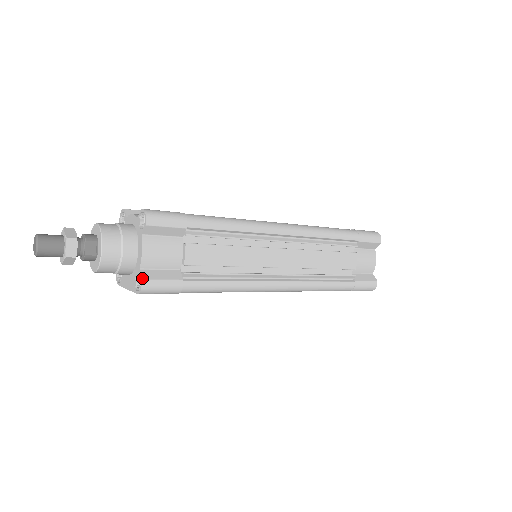
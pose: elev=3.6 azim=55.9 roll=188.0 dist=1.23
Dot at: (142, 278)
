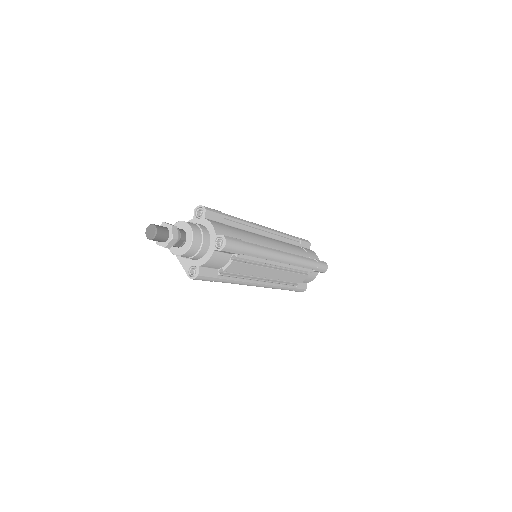
Dot at: (199, 274)
